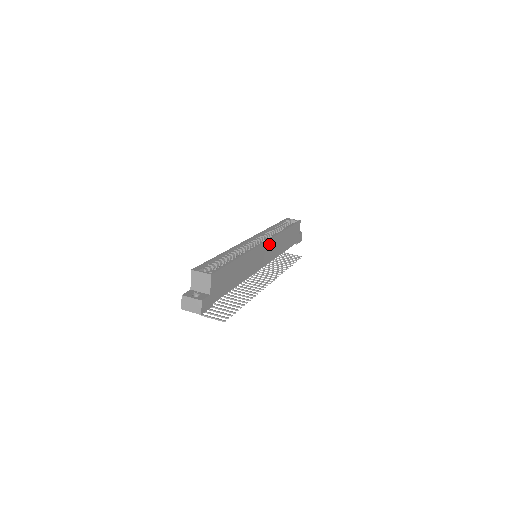
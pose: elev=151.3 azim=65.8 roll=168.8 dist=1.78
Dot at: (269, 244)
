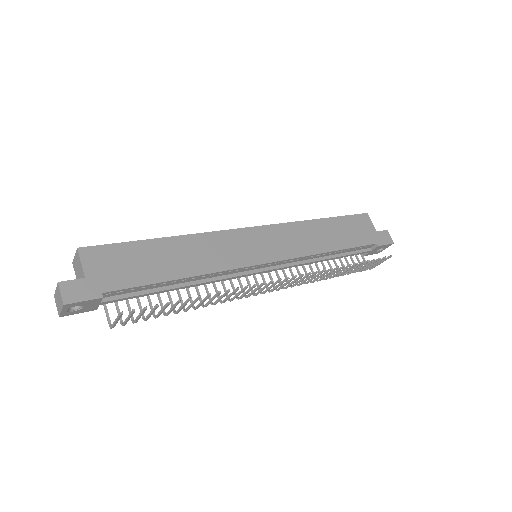
Dot at: (269, 232)
